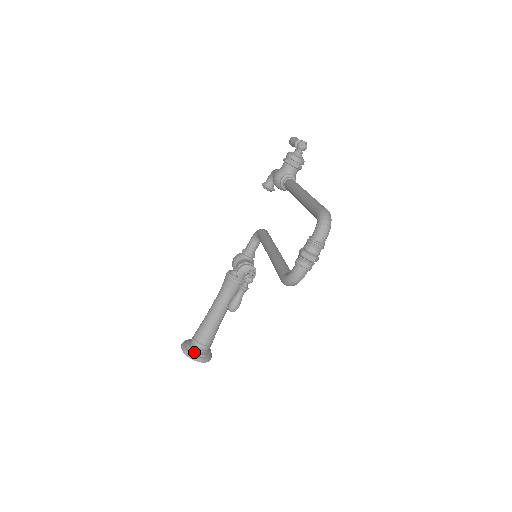
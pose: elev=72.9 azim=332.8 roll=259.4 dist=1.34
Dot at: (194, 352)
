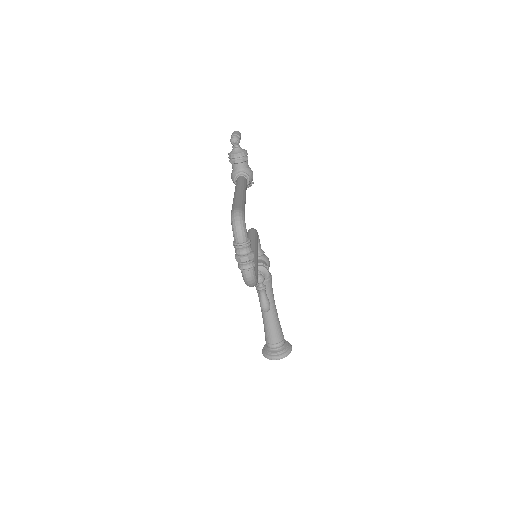
Dot at: (271, 353)
